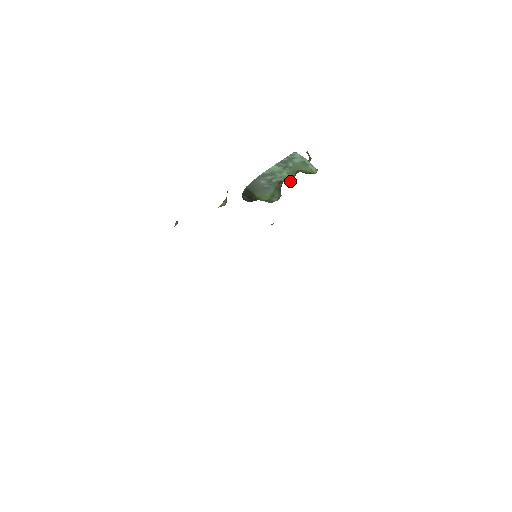
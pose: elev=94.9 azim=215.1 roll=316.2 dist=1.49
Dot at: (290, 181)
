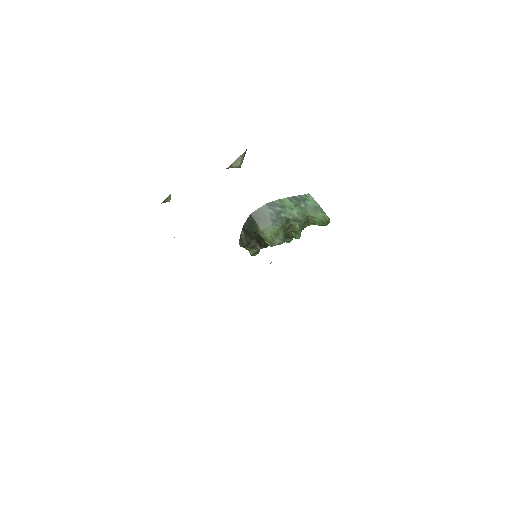
Dot at: (298, 224)
